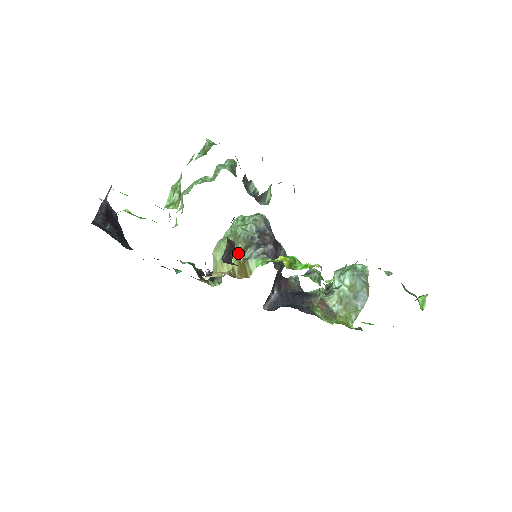
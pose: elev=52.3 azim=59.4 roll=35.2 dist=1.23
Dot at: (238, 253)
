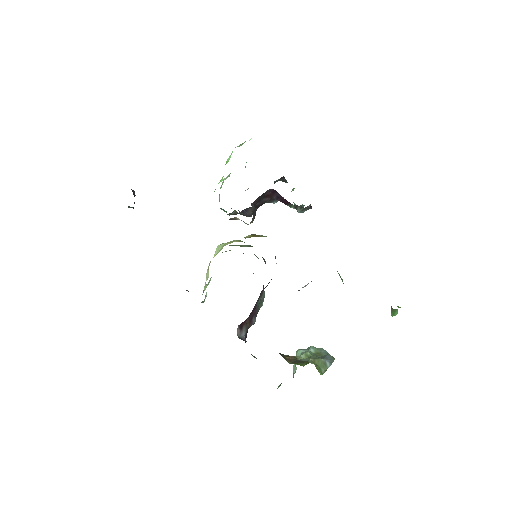
Dot at: occluded
